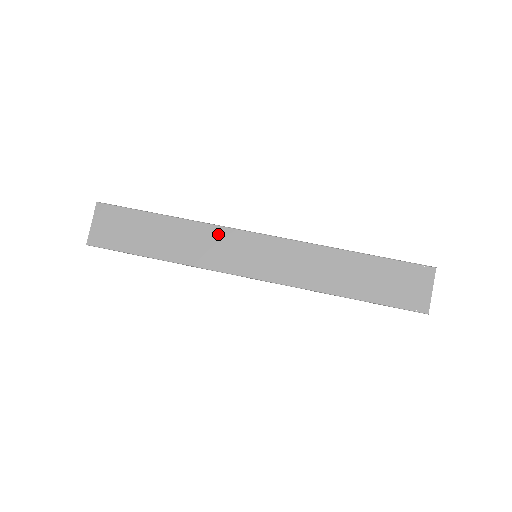
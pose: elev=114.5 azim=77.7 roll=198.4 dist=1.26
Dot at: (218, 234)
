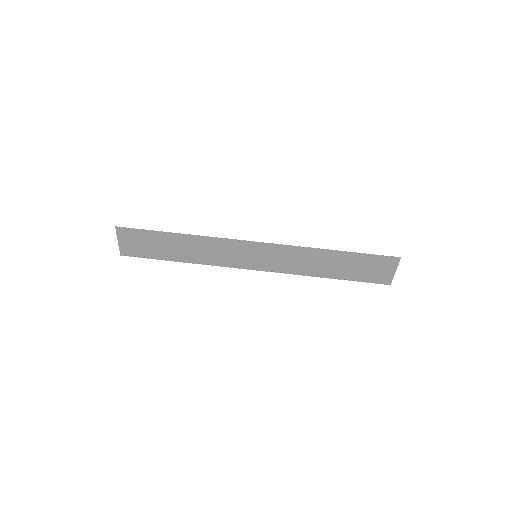
Dot at: (223, 244)
